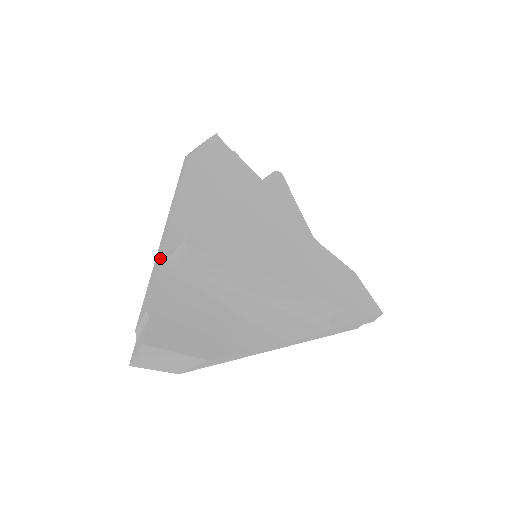
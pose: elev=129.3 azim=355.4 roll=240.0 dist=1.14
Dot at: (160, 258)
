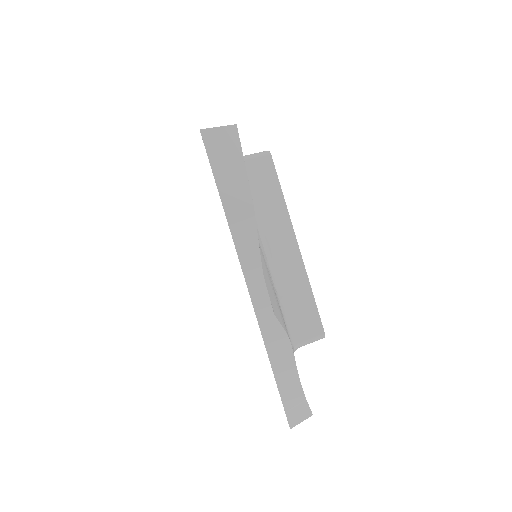
Dot at: occluded
